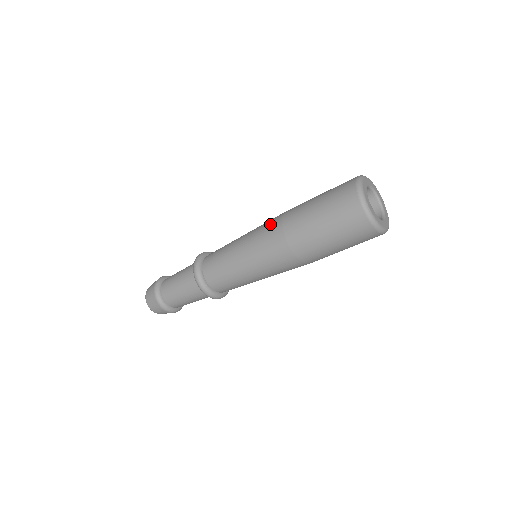
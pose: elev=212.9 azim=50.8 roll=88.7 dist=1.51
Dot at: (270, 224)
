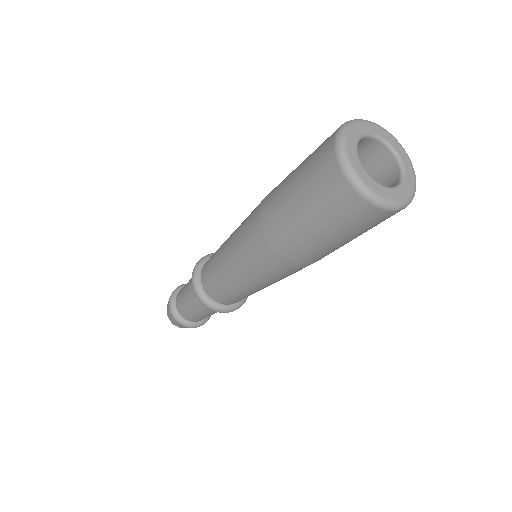
Dot at: occluded
